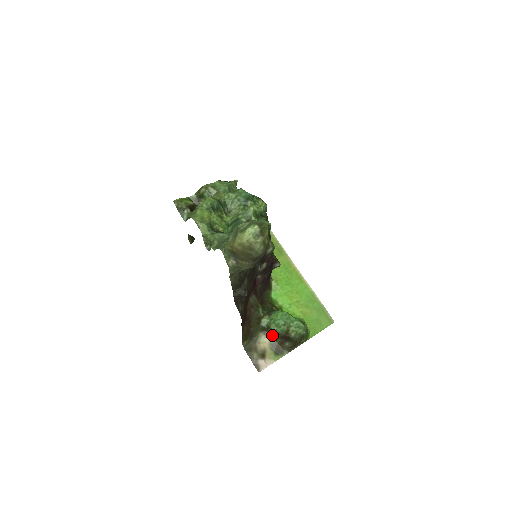
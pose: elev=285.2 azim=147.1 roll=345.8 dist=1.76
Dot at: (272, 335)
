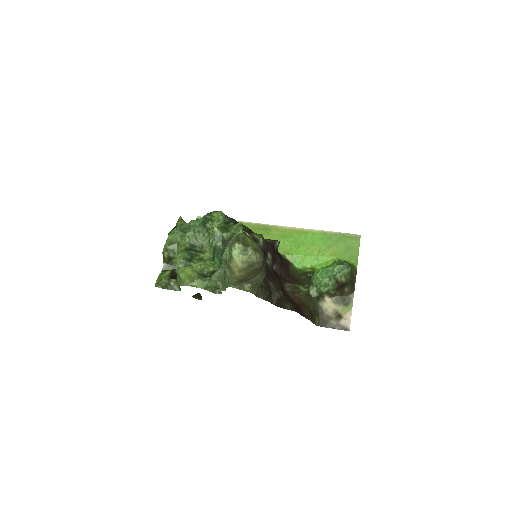
Dot at: (329, 295)
